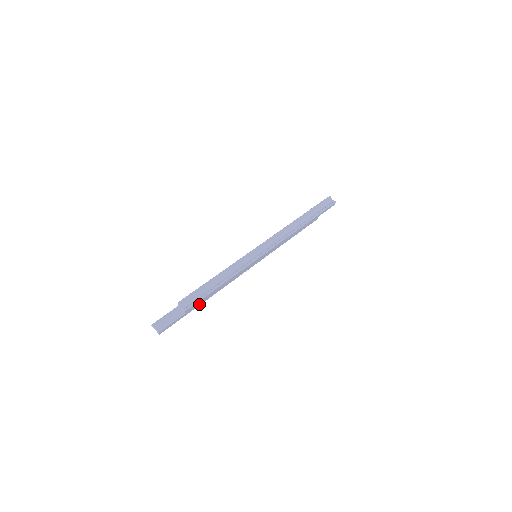
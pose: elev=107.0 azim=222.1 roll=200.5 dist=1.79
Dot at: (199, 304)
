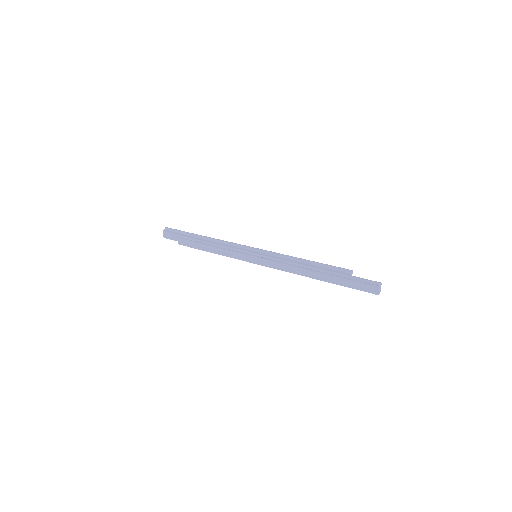
Dot at: occluded
